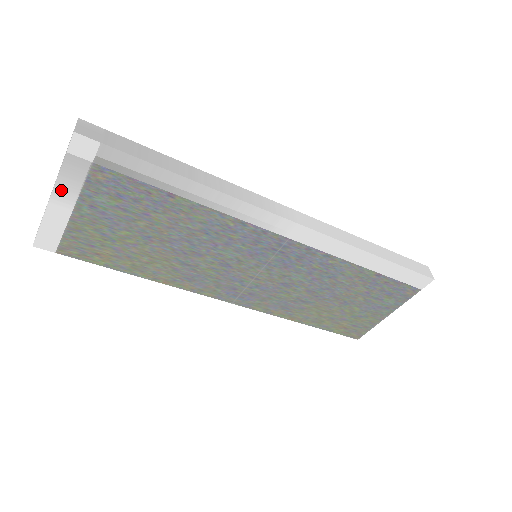
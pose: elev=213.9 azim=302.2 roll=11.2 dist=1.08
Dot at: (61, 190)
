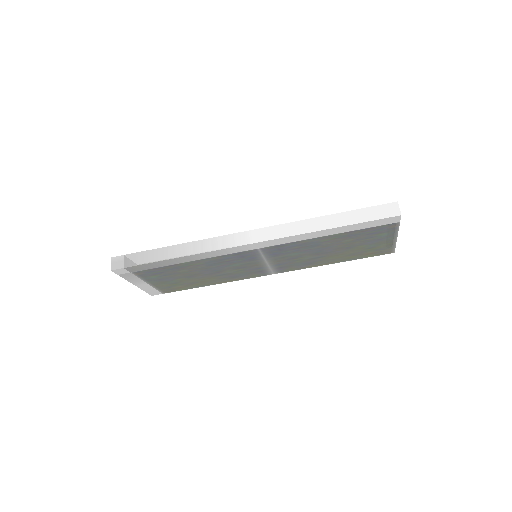
Dot at: (134, 282)
